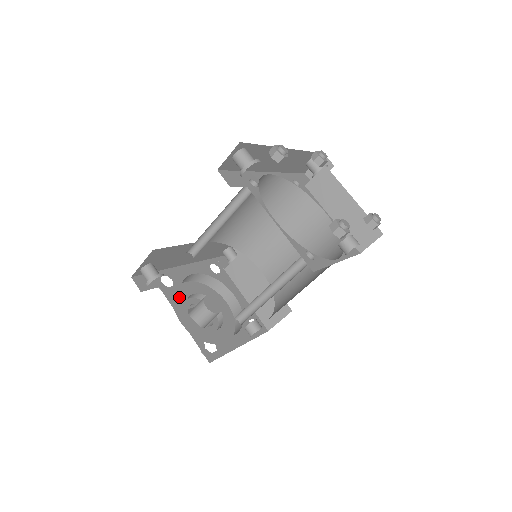
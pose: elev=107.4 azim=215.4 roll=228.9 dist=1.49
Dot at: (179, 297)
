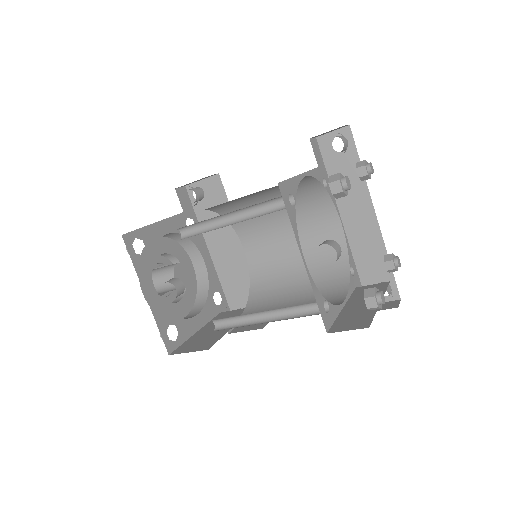
Dot at: occluded
